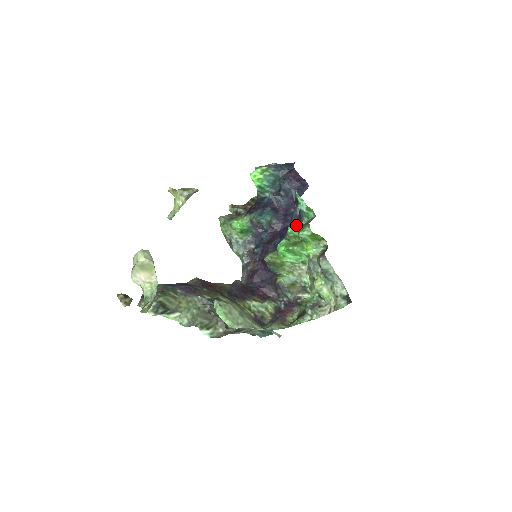
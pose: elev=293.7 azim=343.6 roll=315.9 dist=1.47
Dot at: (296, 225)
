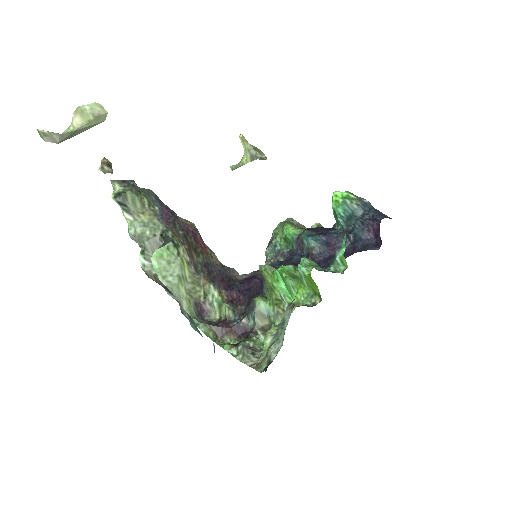
Dot at: (316, 264)
